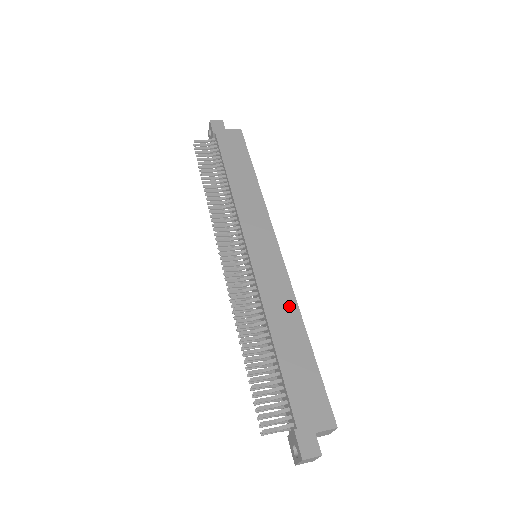
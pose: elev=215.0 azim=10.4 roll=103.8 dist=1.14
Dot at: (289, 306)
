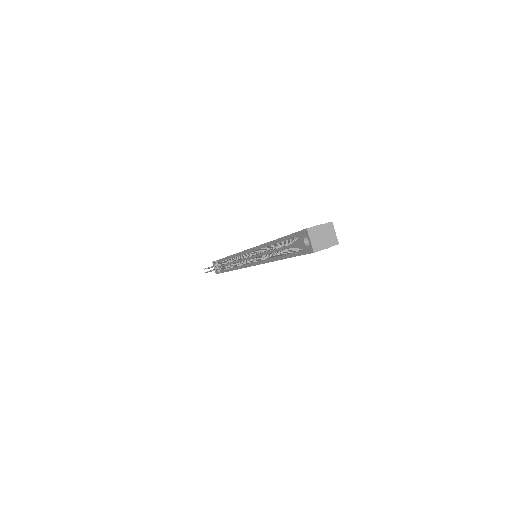
Dot at: occluded
